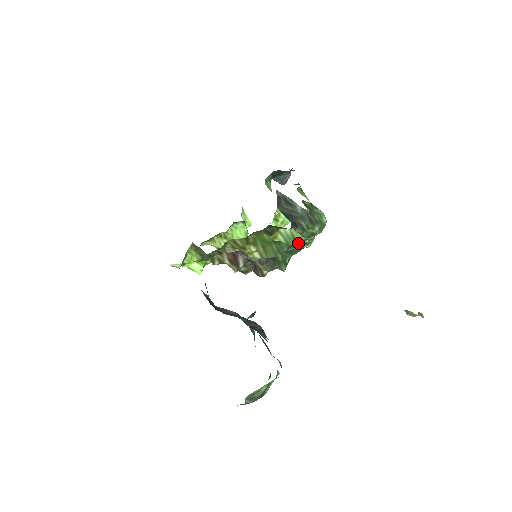
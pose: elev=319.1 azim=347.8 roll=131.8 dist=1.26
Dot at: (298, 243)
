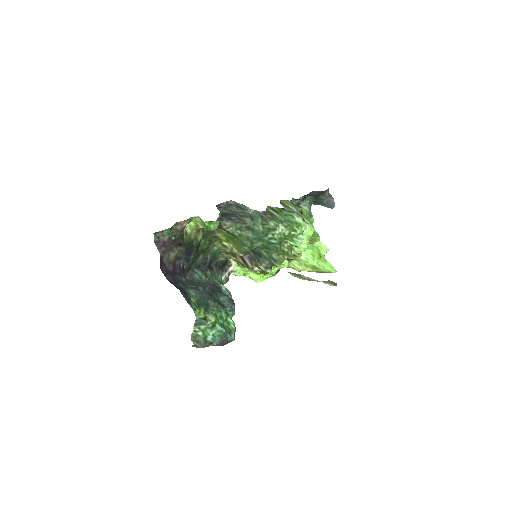
Dot at: (209, 227)
